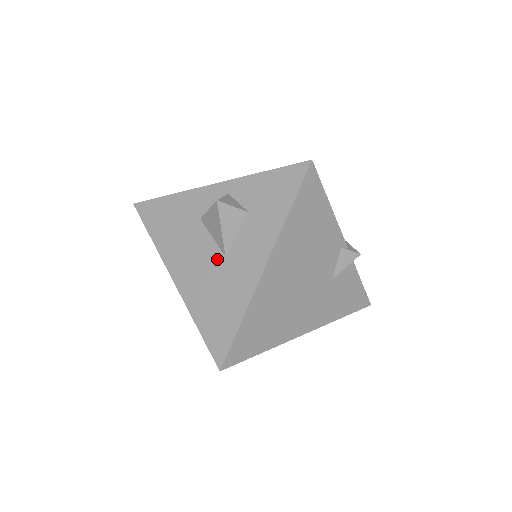
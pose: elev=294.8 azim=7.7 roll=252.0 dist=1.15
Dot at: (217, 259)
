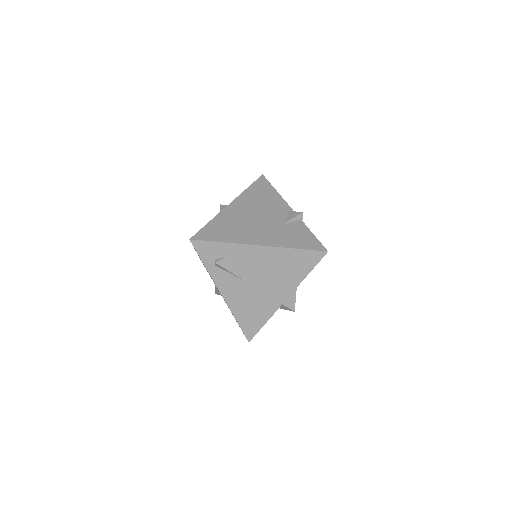
Dot at: occluded
